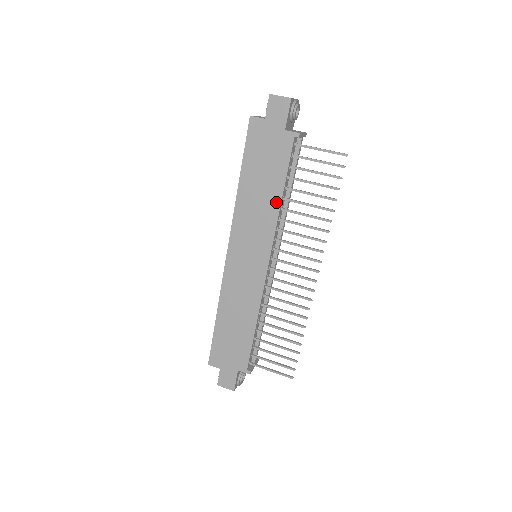
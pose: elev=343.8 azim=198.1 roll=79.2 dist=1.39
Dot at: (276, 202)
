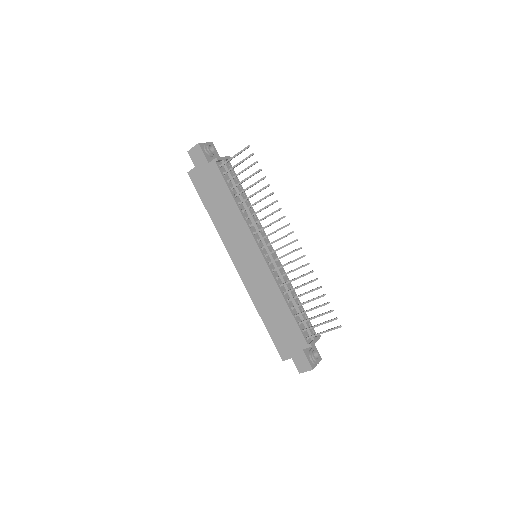
Dot at: (235, 209)
